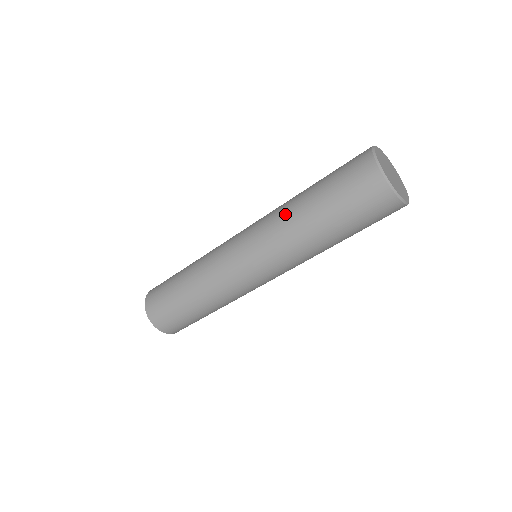
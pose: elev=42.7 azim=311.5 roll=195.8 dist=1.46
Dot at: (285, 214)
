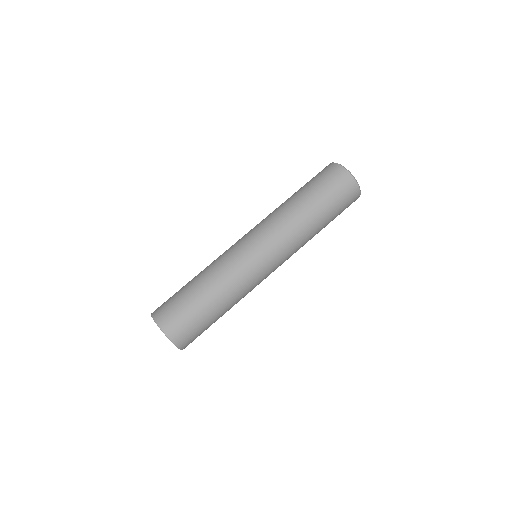
Dot at: (287, 212)
